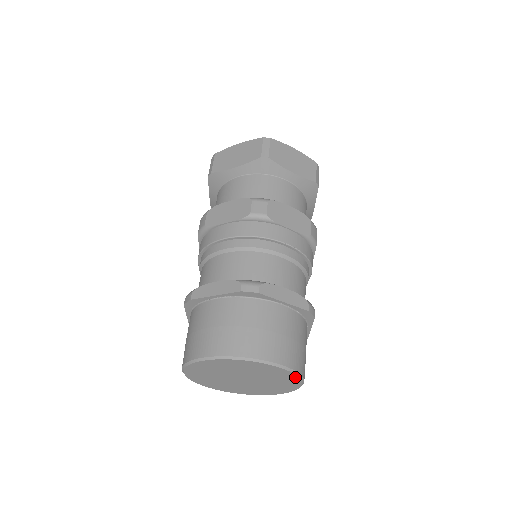
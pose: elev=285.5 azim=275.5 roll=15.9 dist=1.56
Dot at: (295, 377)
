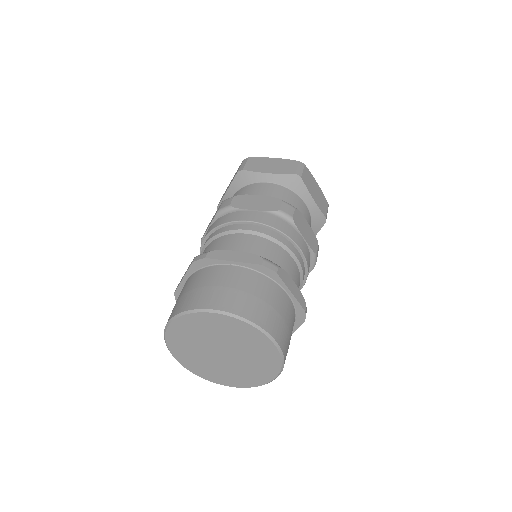
Dot at: (278, 365)
